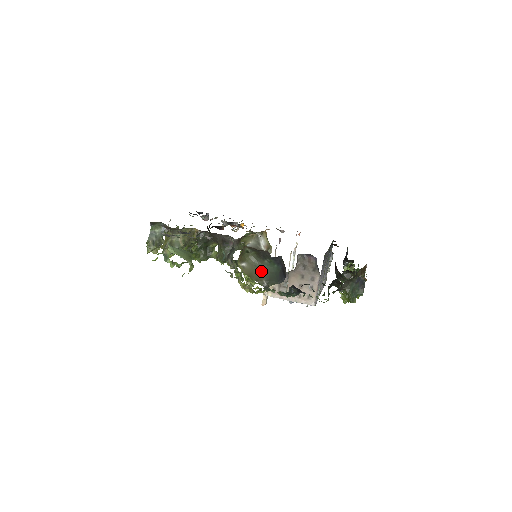
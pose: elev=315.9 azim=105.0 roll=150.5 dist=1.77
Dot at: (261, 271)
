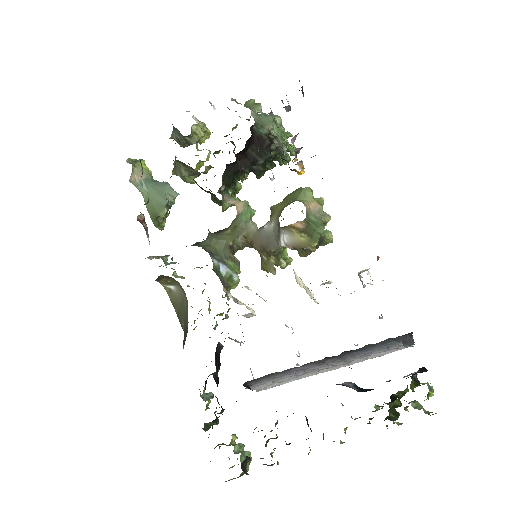
Dot at: (185, 312)
